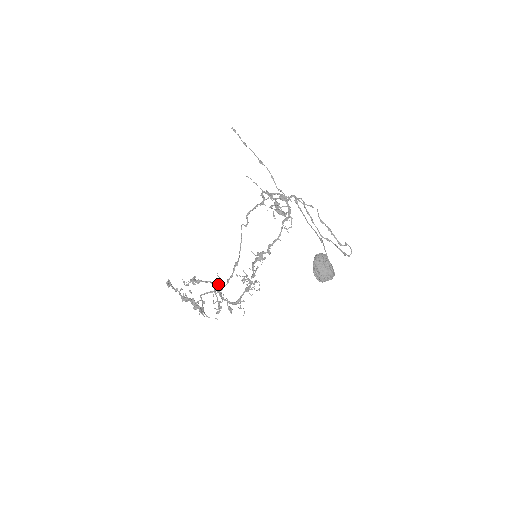
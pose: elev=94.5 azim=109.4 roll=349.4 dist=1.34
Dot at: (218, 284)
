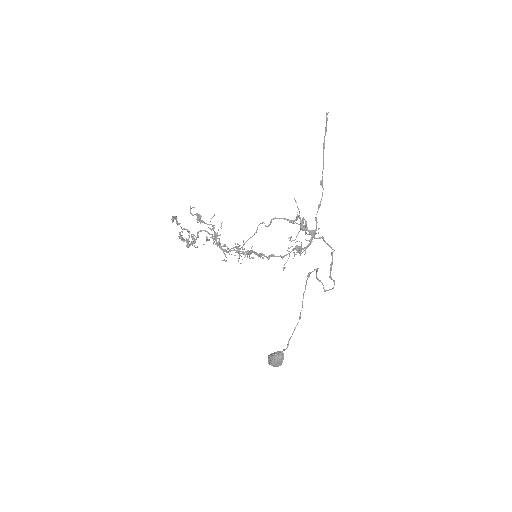
Dot at: occluded
